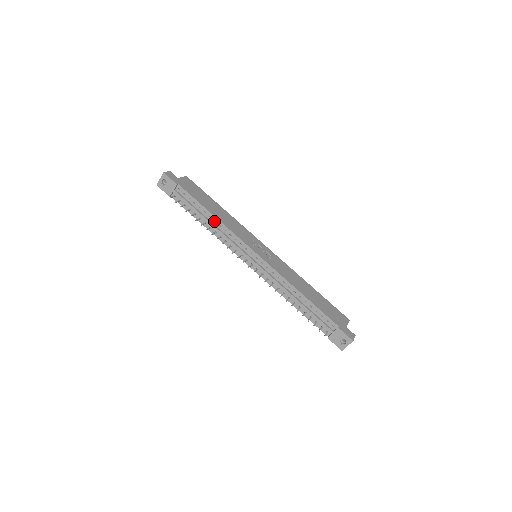
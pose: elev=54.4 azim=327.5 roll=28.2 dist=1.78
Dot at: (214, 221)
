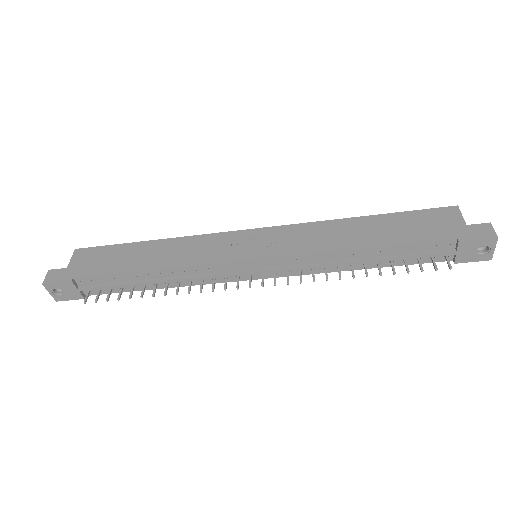
Dot at: (161, 275)
